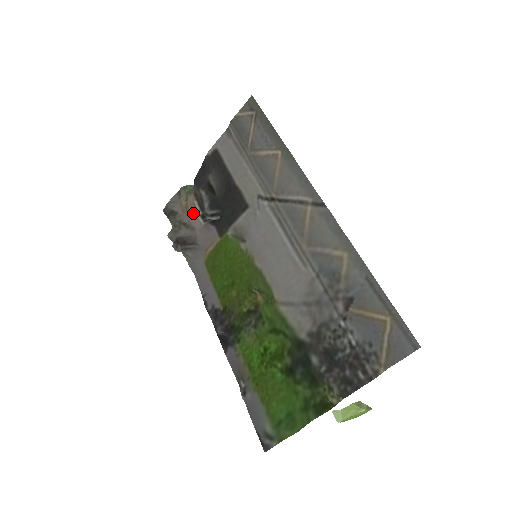
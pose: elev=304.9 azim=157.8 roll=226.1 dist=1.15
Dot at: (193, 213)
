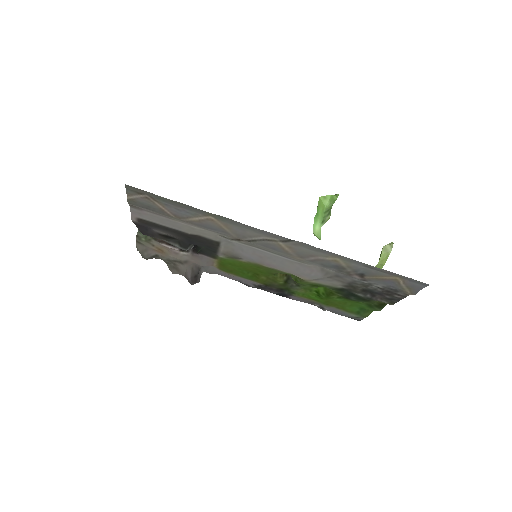
Dot at: (173, 254)
